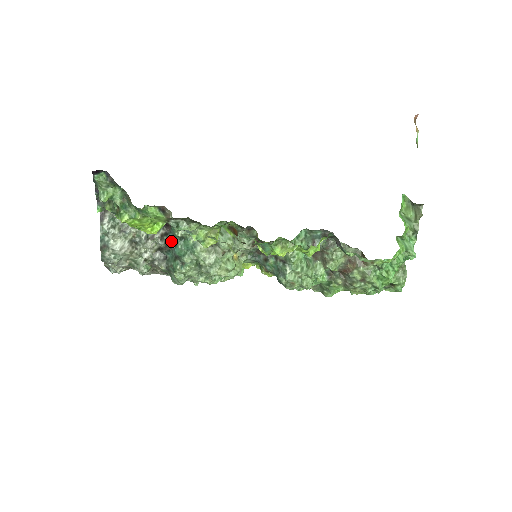
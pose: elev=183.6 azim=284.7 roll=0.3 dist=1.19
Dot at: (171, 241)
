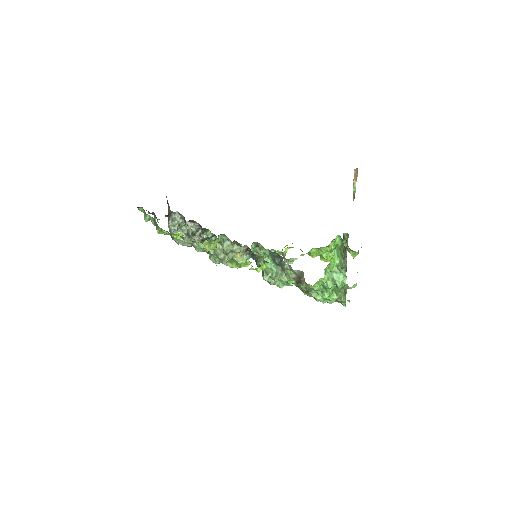
Dot at: (206, 238)
